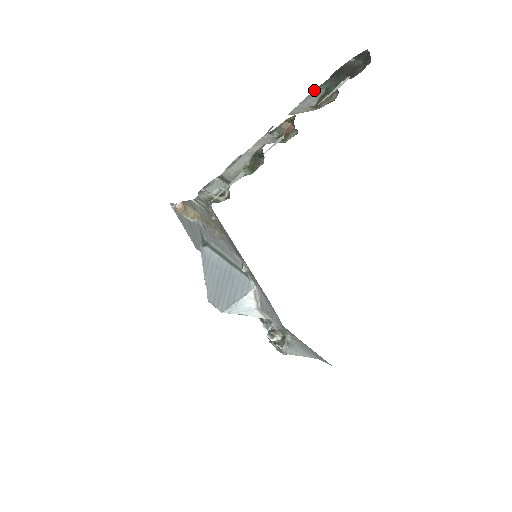
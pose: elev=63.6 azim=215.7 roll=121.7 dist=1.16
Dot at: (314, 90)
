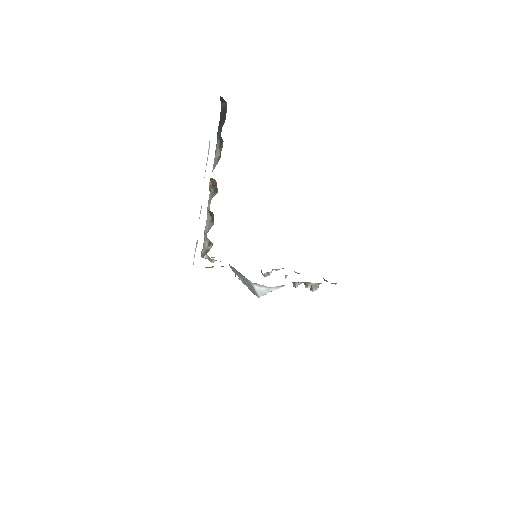
Dot at: (217, 142)
